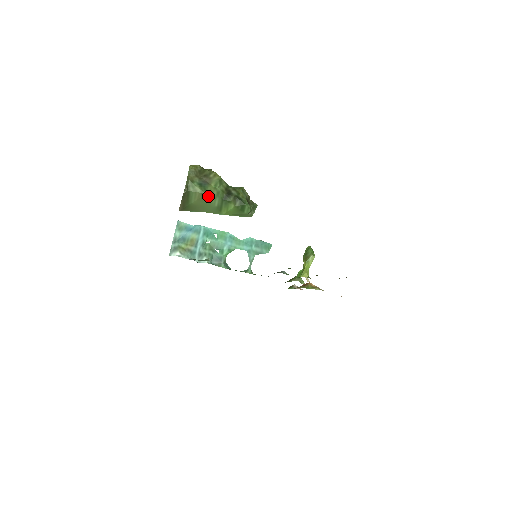
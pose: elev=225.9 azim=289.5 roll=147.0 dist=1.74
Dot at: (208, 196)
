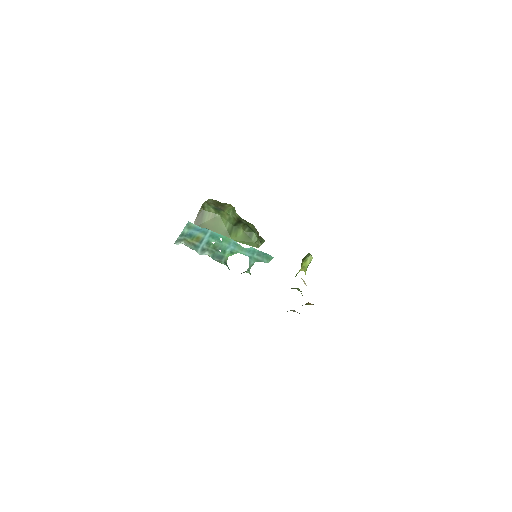
Dot at: (220, 218)
